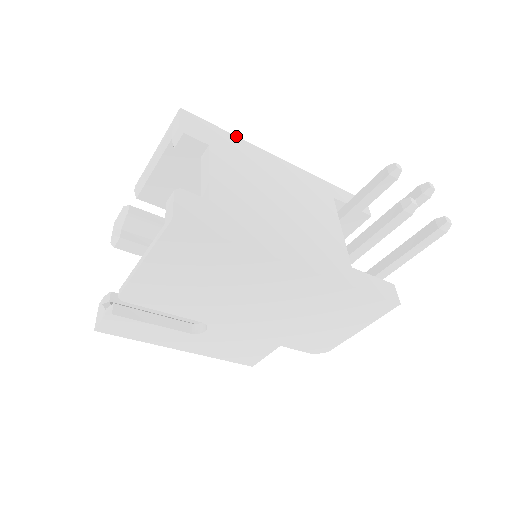
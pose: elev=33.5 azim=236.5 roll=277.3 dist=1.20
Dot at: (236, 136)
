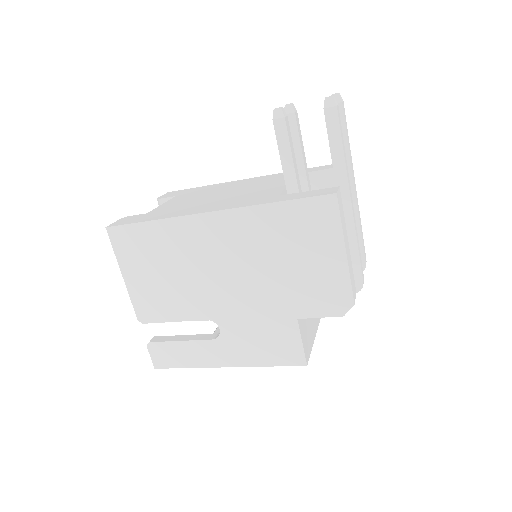
Dot at: (209, 185)
